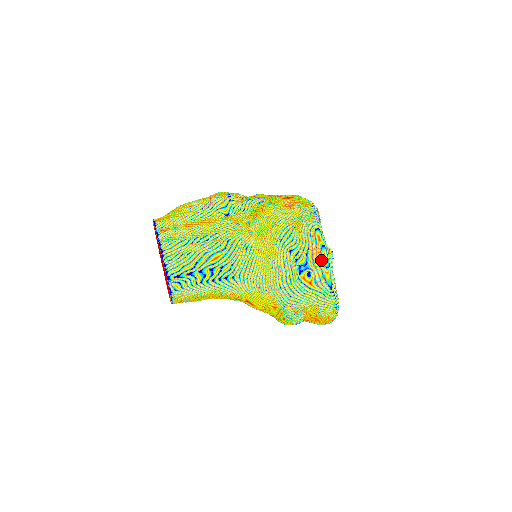
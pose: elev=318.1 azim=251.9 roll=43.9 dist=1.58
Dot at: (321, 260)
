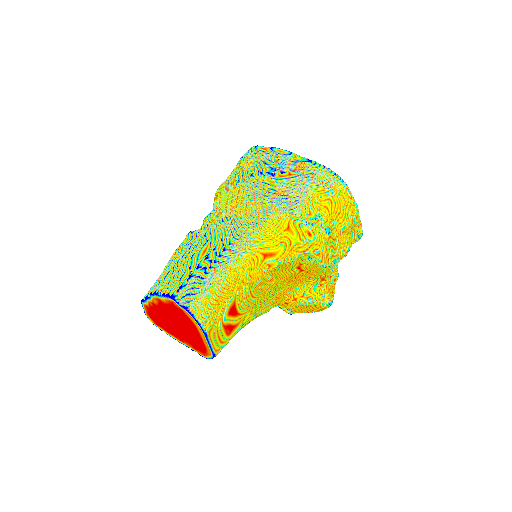
Dot at: (280, 155)
